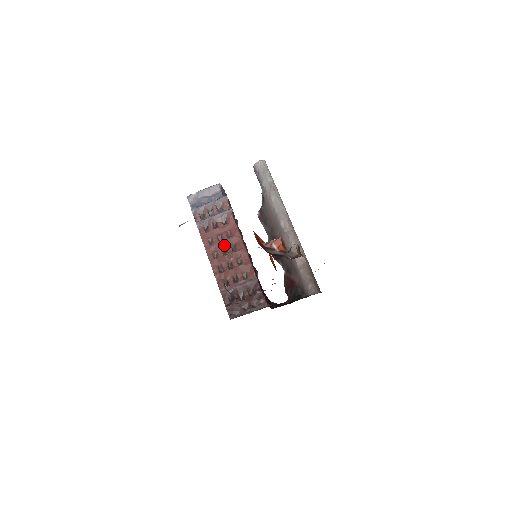
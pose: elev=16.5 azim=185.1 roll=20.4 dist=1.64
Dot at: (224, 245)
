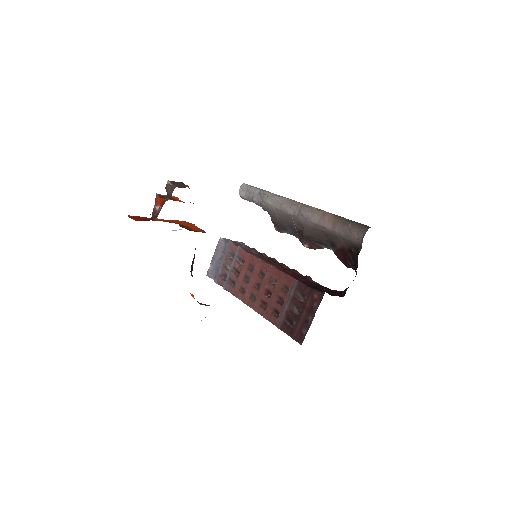
Dot at: (253, 282)
